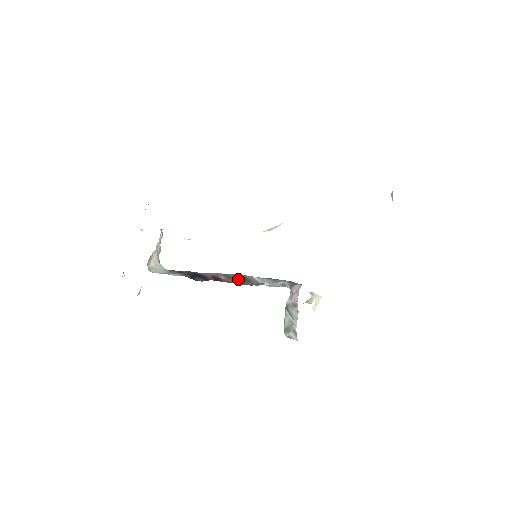
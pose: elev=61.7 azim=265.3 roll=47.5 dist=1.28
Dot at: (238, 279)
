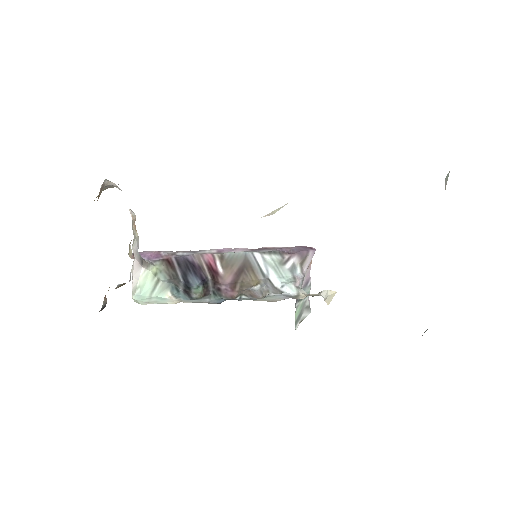
Dot at: (238, 267)
